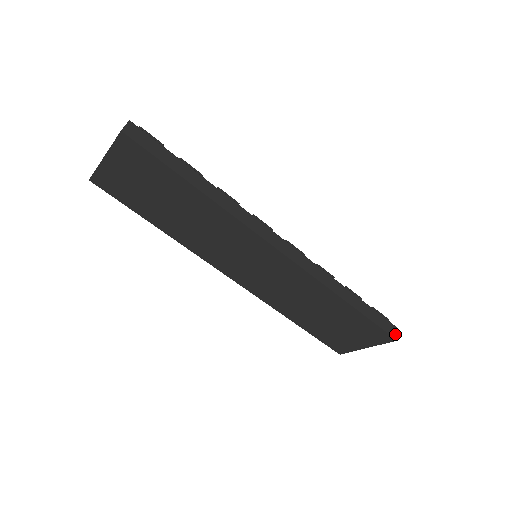
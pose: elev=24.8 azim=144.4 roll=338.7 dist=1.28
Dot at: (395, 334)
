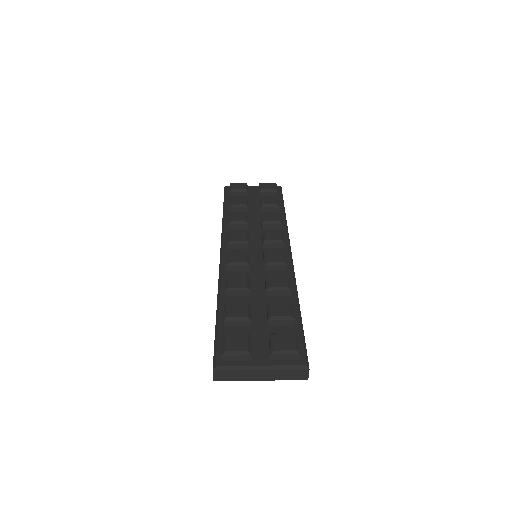
Dot at: occluded
